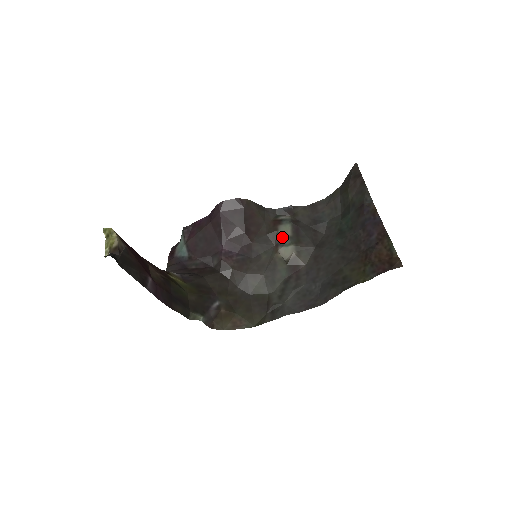
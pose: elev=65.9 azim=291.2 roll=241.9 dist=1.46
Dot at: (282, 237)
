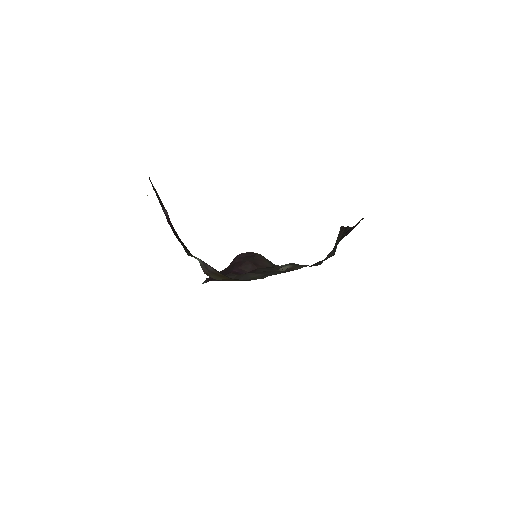
Dot at: occluded
